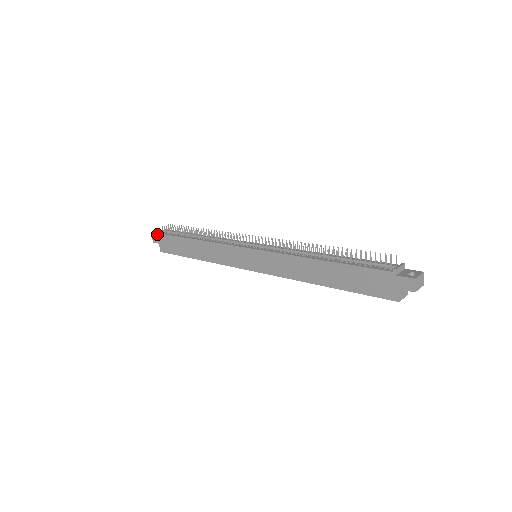
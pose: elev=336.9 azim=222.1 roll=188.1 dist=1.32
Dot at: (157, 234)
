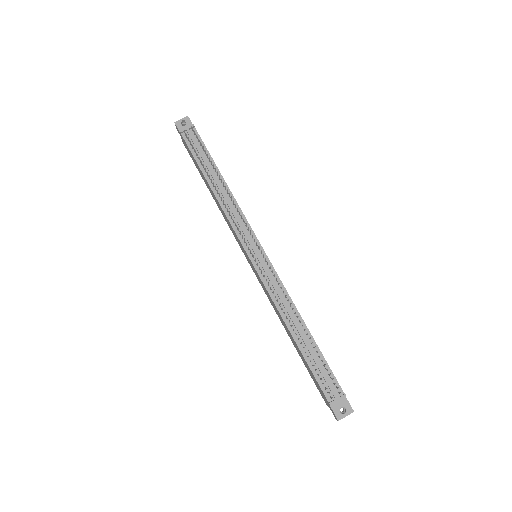
Dot at: (179, 128)
